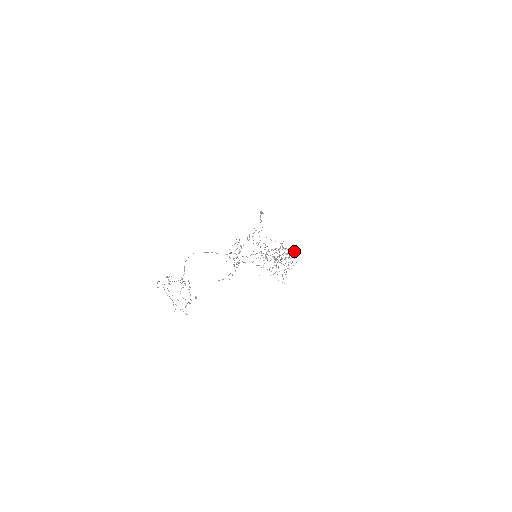
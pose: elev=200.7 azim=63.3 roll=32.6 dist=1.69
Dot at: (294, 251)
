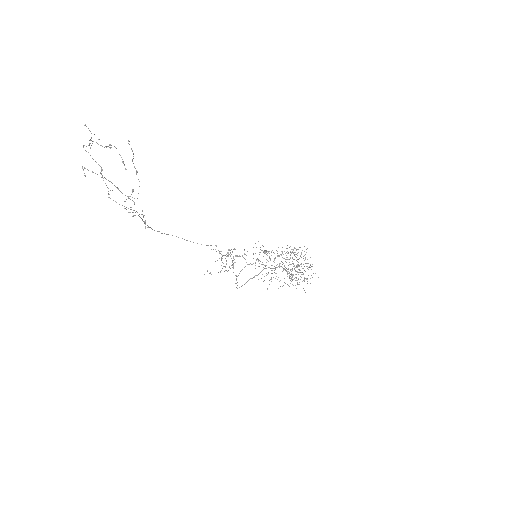
Dot at: occluded
